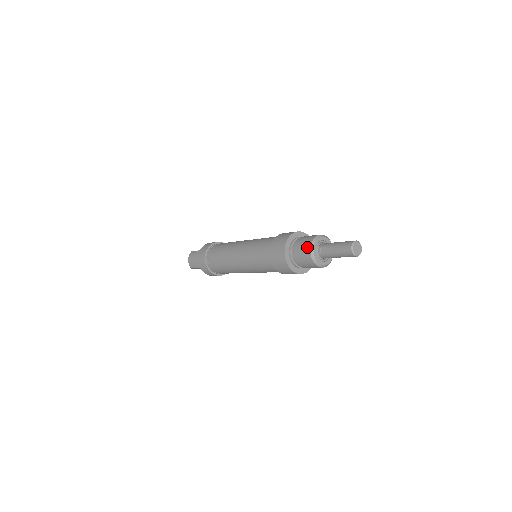
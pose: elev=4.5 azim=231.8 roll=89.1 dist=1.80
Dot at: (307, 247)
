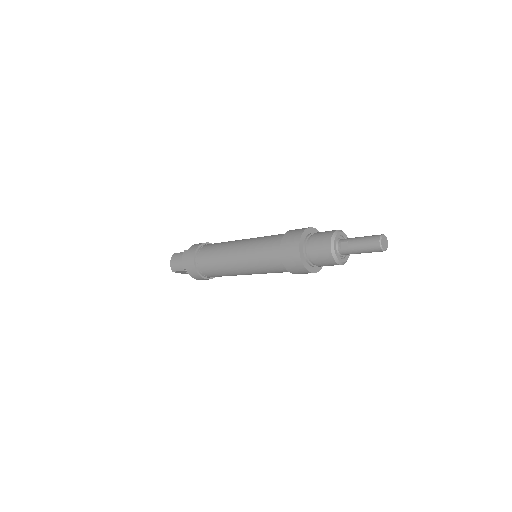
Dot at: (326, 241)
